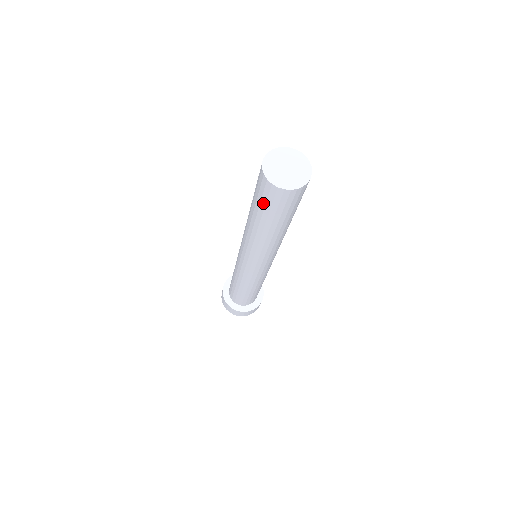
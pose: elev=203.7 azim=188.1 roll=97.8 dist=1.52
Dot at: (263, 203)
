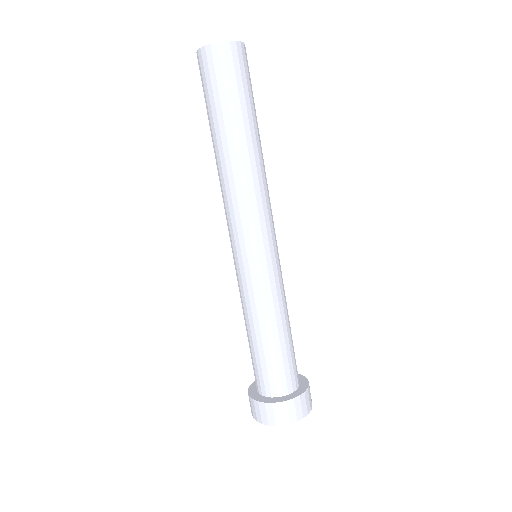
Dot at: (221, 87)
